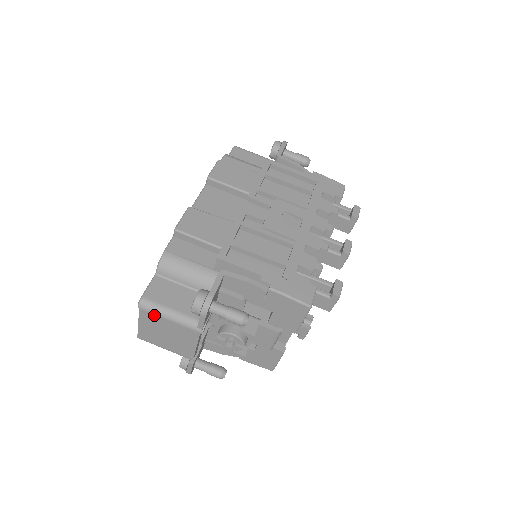
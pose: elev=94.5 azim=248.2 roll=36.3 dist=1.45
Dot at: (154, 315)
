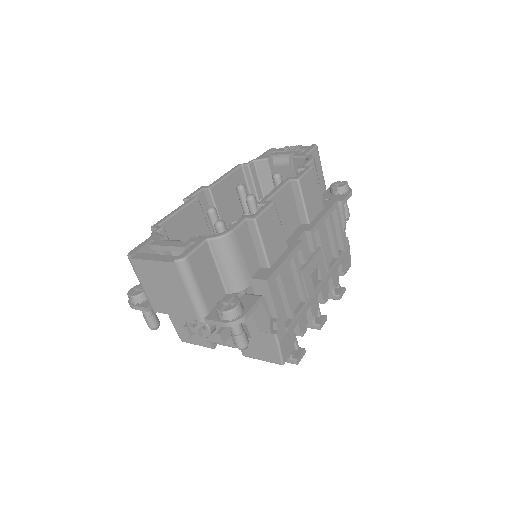
Dot at: (180, 277)
